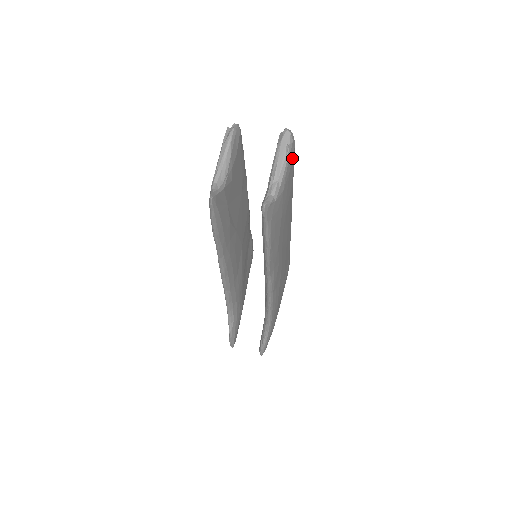
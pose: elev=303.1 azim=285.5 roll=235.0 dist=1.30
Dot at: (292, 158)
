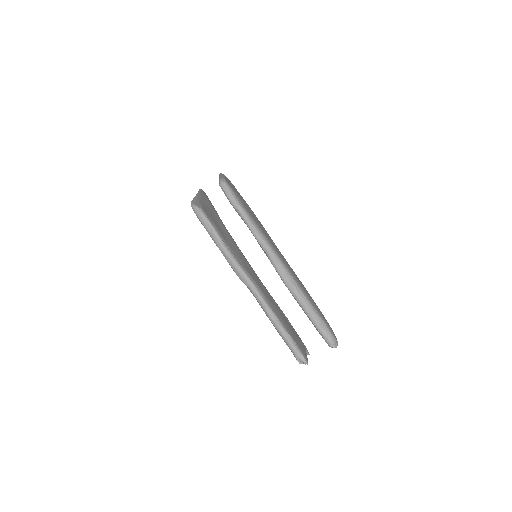
Dot at: (333, 333)
